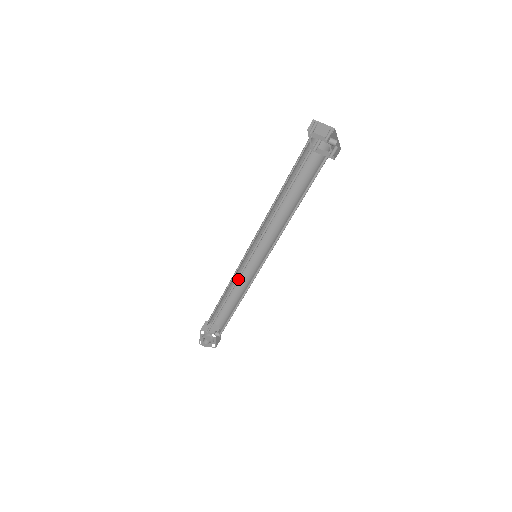
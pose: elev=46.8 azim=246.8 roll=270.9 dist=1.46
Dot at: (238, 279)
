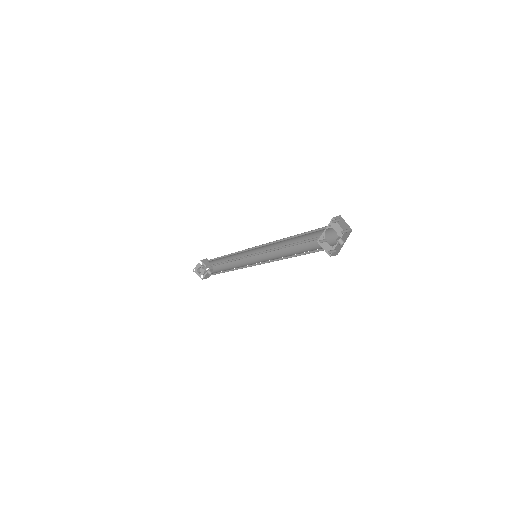
Dot at: occluded
